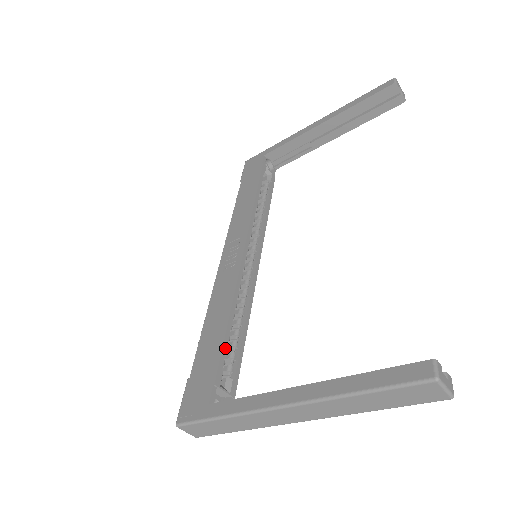
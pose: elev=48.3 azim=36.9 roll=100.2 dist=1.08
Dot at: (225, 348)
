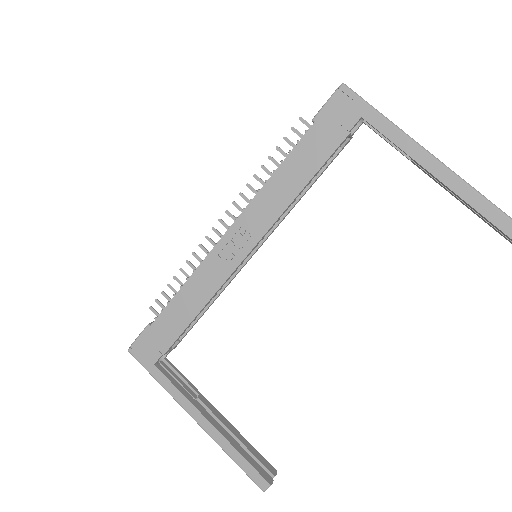
Dot at: (183, 332)
